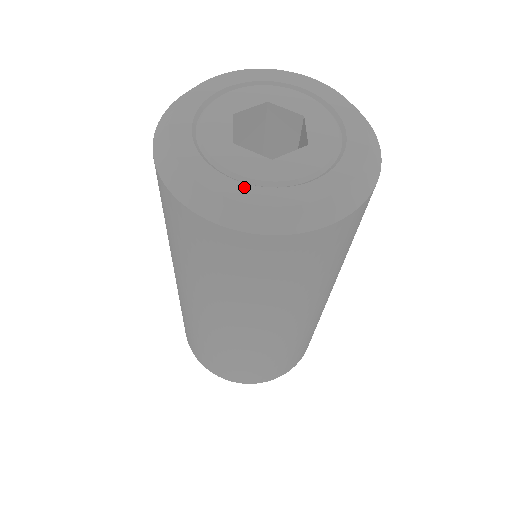
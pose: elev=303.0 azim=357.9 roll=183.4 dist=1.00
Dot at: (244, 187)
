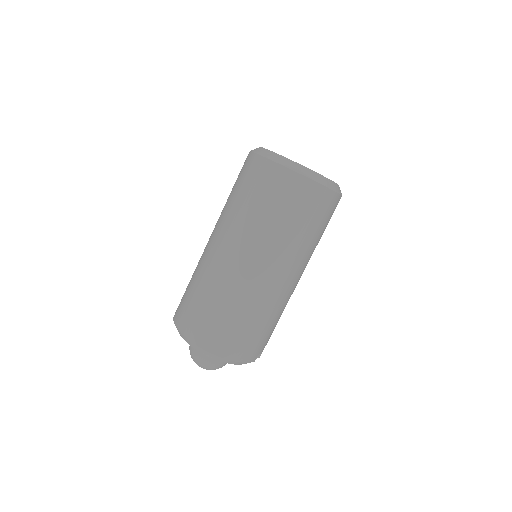
Dot at: occluded
